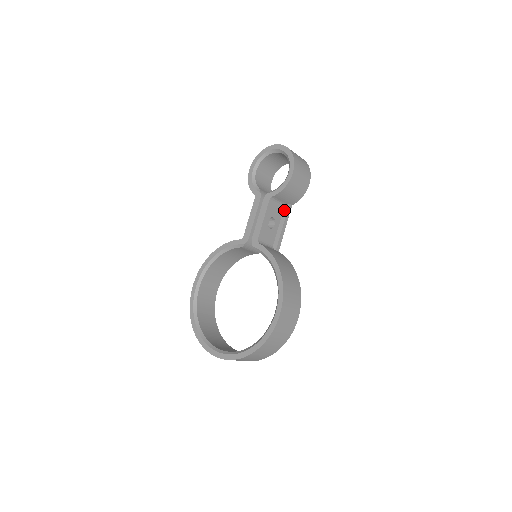
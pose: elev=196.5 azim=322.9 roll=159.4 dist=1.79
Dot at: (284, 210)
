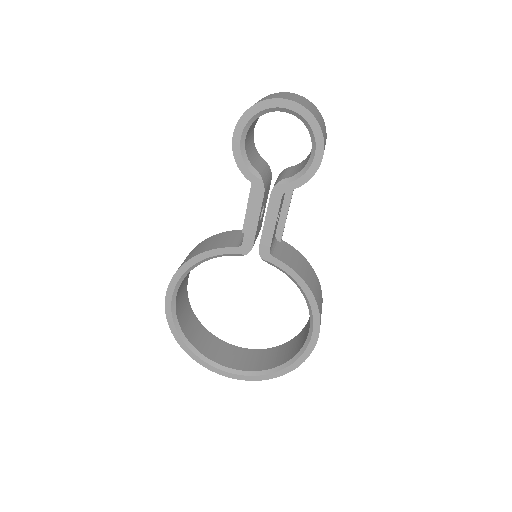
Dot at: occluded
